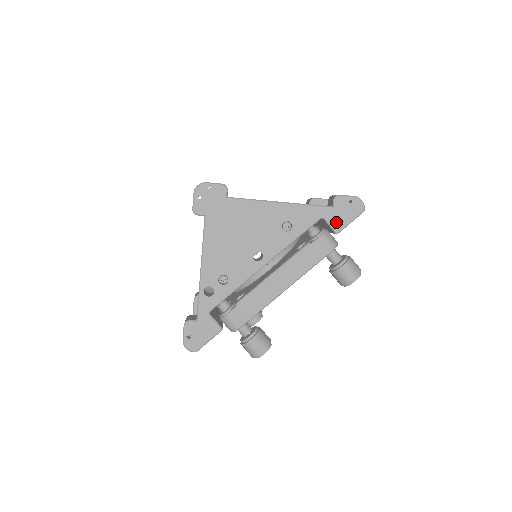
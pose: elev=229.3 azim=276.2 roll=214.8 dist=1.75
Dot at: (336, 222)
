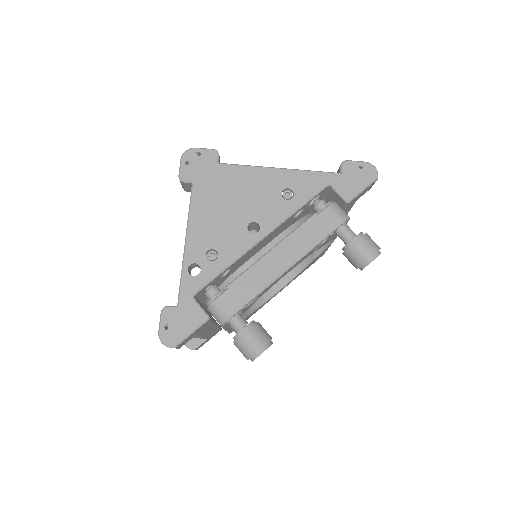
Dot at: (346, 189)
